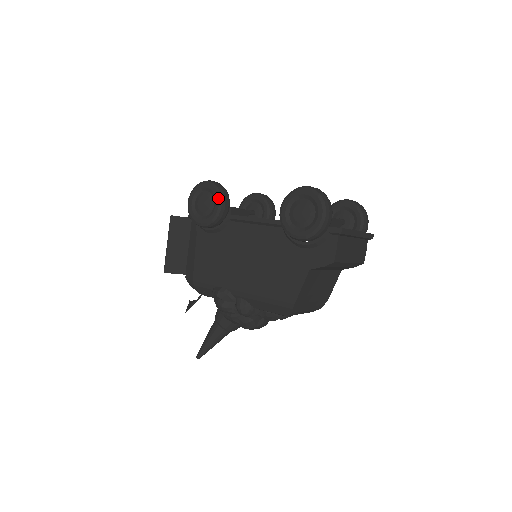
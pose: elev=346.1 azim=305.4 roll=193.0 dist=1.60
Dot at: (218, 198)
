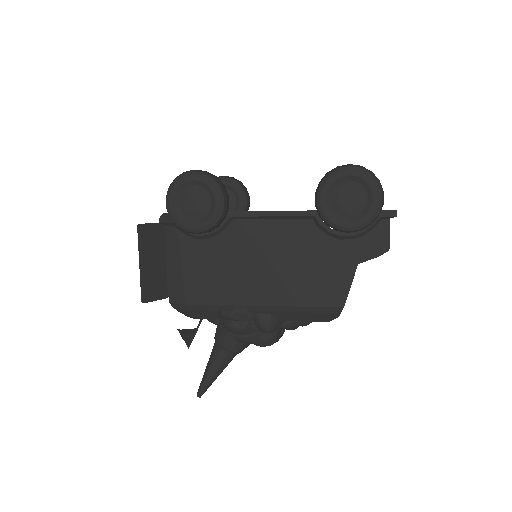
Dot at: (218, 193)
